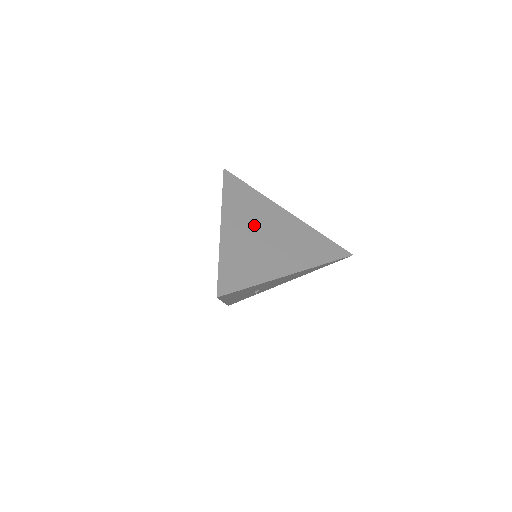
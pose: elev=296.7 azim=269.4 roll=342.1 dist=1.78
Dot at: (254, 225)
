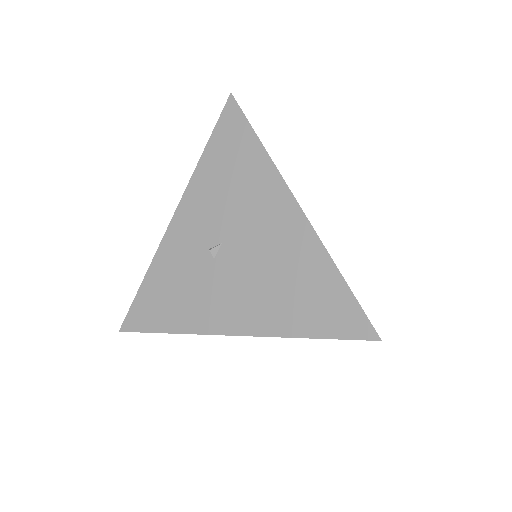
Dot at: occluded
